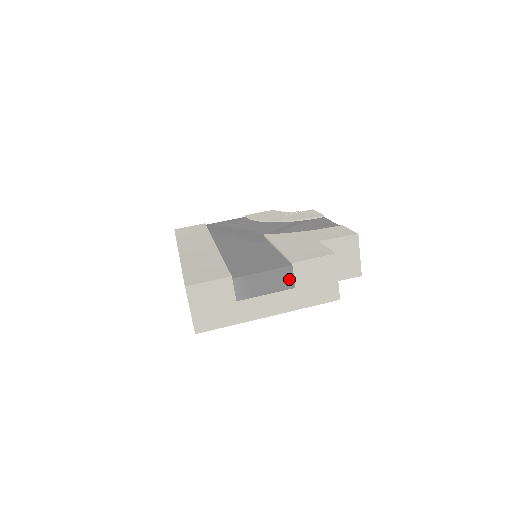
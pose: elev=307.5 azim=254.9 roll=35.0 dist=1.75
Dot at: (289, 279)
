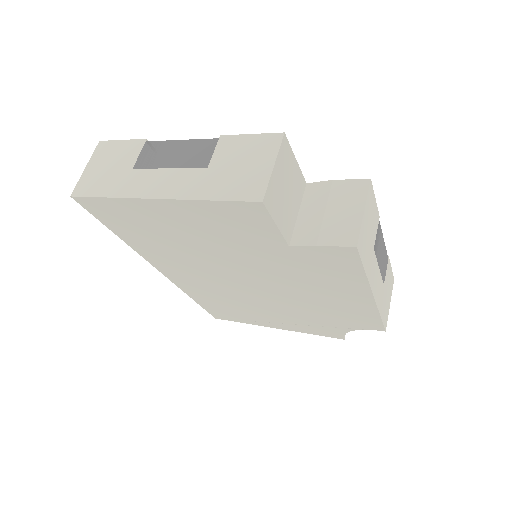
Dot at: (206, 155)
